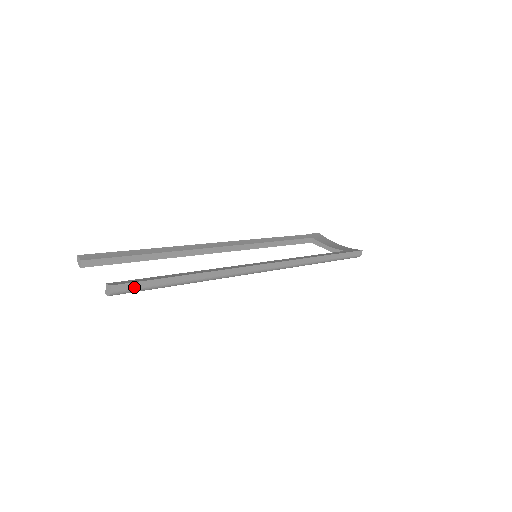
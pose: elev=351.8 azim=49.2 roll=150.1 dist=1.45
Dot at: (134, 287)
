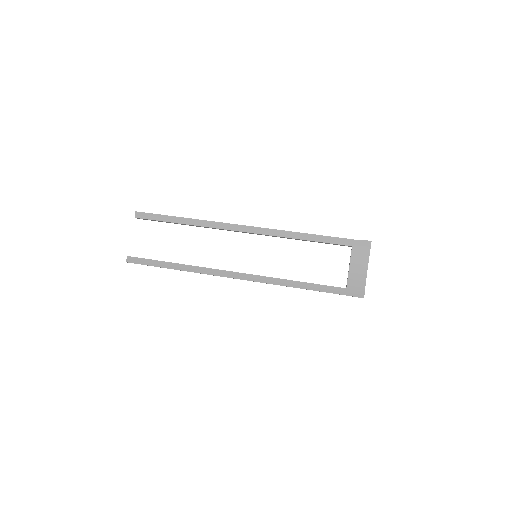
Dot at: occluded
